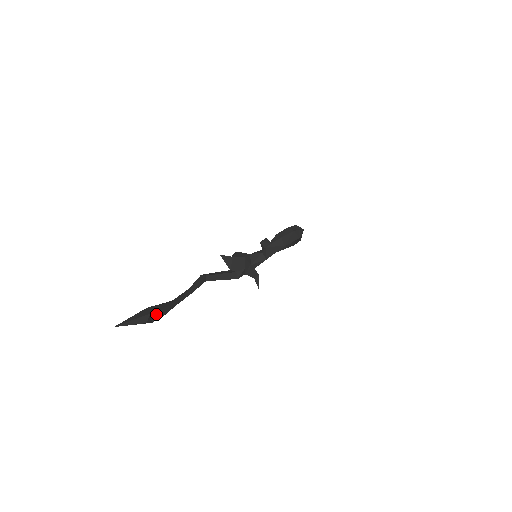
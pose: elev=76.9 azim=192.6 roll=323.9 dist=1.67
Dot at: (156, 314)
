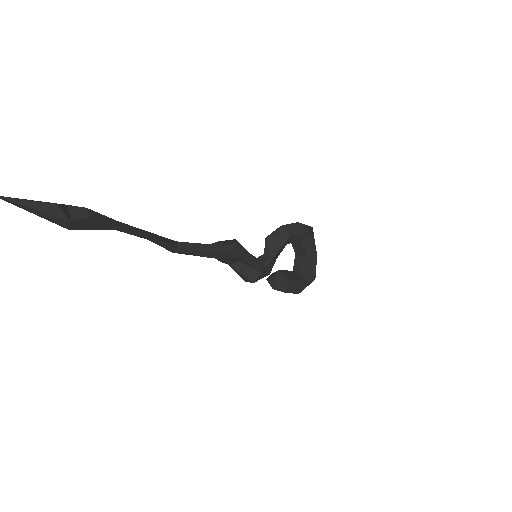
Dot at: (79, 211)
